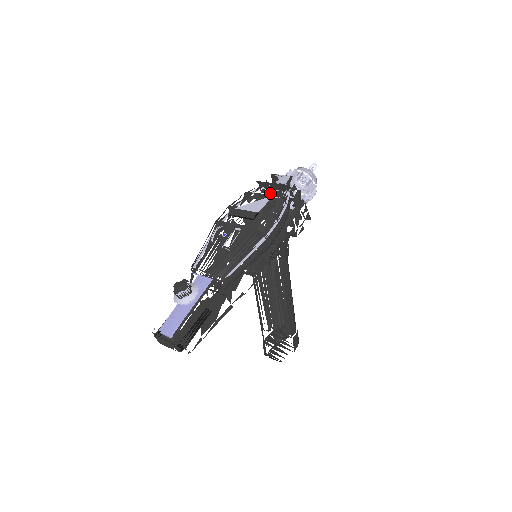
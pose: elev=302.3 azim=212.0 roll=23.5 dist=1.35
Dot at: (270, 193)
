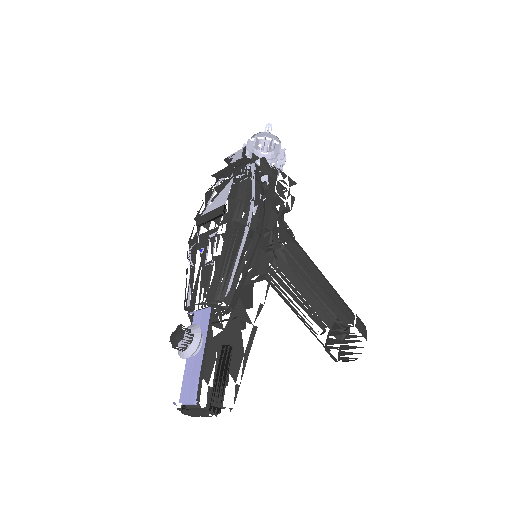
Dot at: (229, 177)
